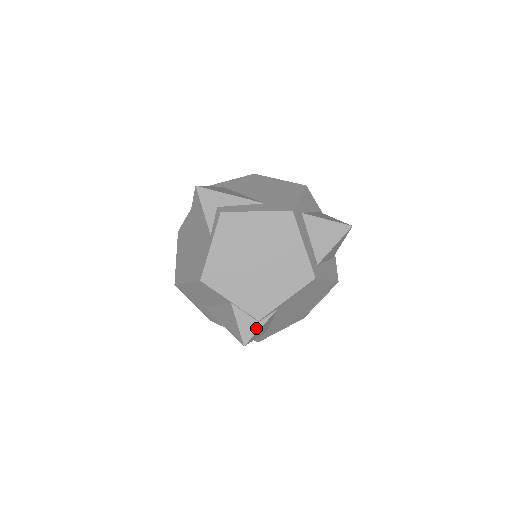
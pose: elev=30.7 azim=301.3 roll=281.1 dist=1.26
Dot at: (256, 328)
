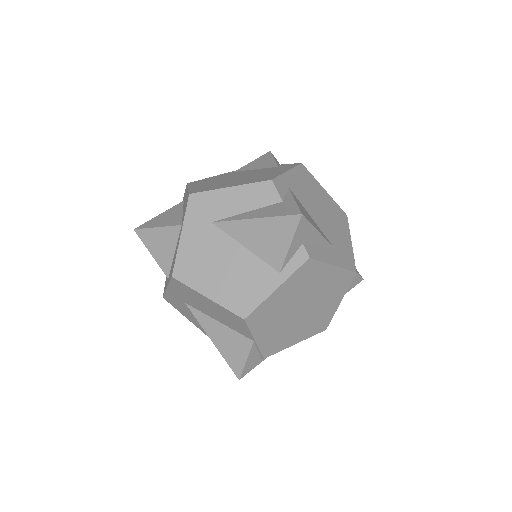
Dot at: (257, 364)
